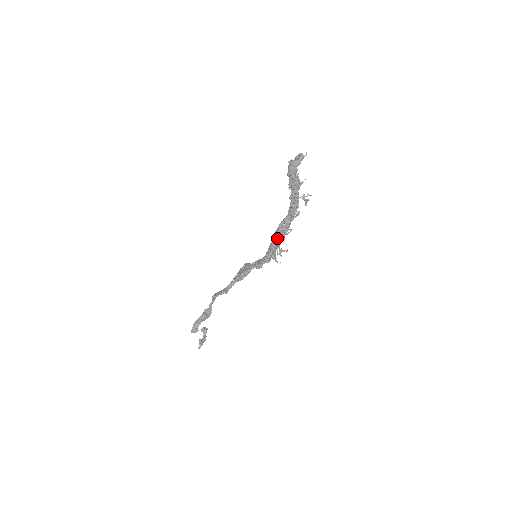
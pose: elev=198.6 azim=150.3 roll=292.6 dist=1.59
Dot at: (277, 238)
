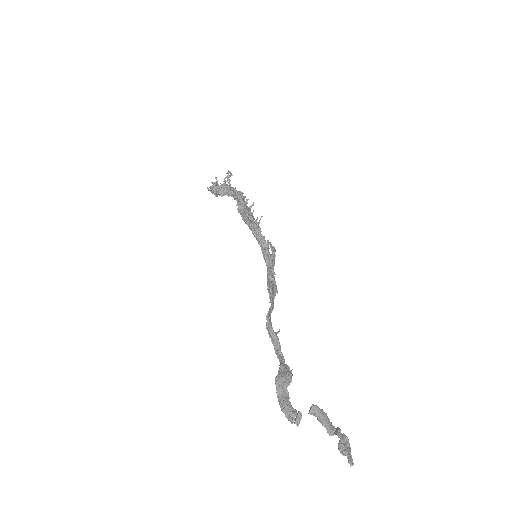
Dot at: occluded
